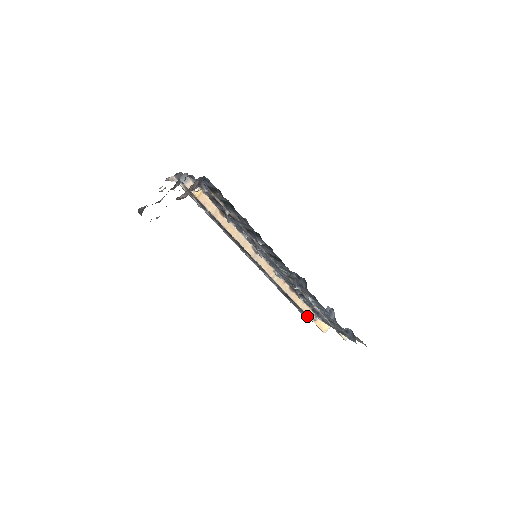
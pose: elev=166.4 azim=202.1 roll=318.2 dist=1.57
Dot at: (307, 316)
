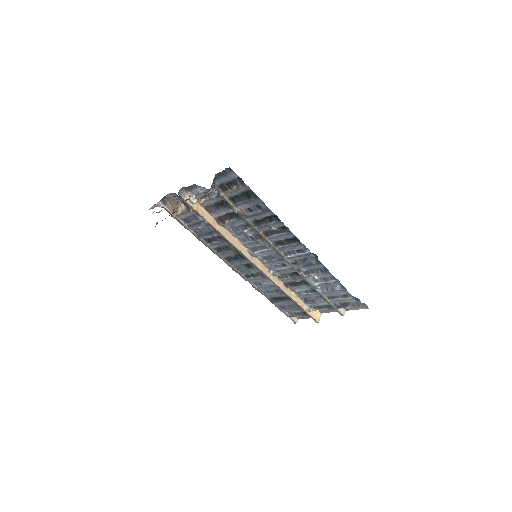
Dot at: (298, 313)
